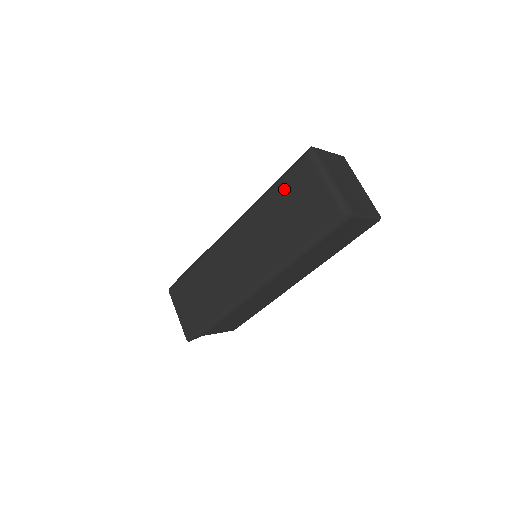
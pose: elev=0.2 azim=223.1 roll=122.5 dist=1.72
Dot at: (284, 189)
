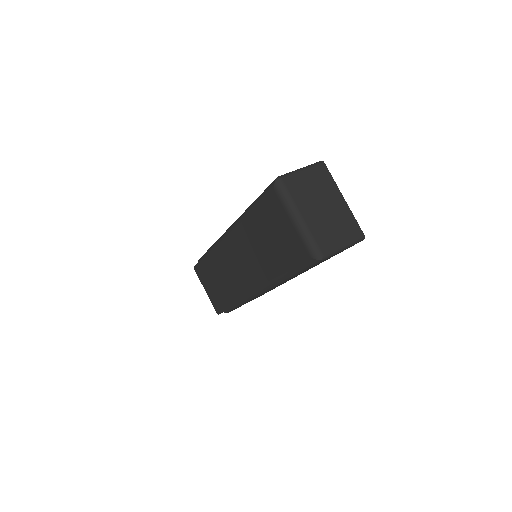
Dot at: (260, 215)
